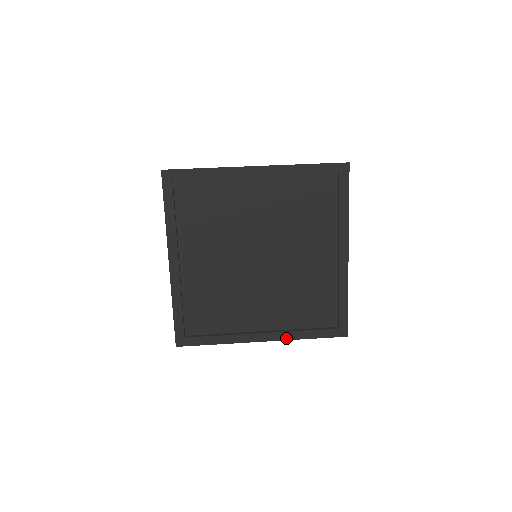
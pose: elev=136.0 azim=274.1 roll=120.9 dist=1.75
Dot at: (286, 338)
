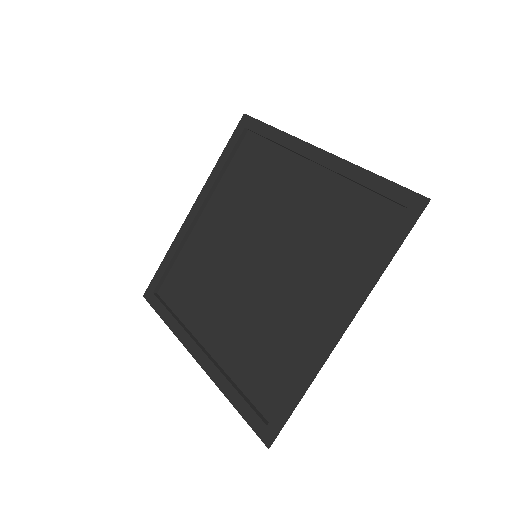
Dot at: (214, 378)
